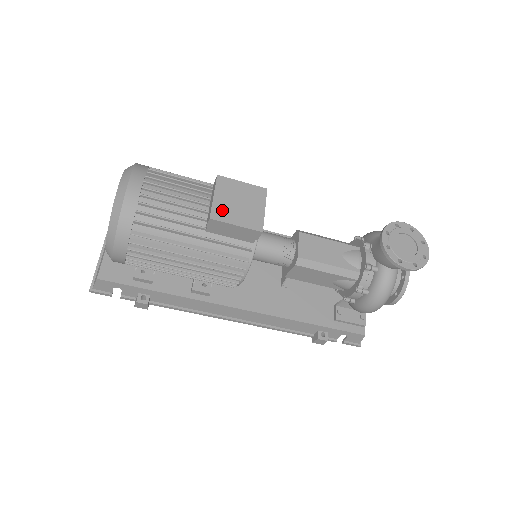
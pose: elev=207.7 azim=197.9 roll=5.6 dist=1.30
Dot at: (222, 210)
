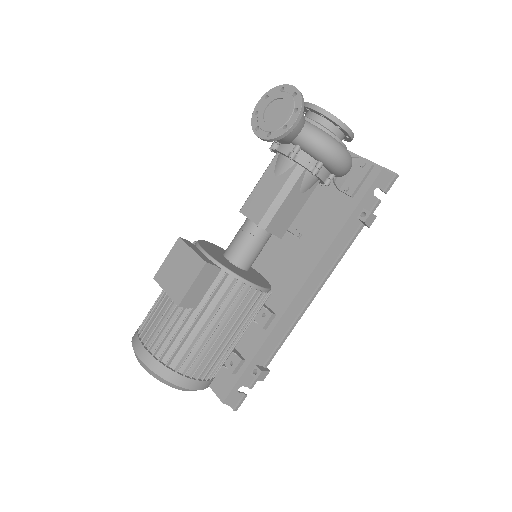
Dot at: (177, 291)
